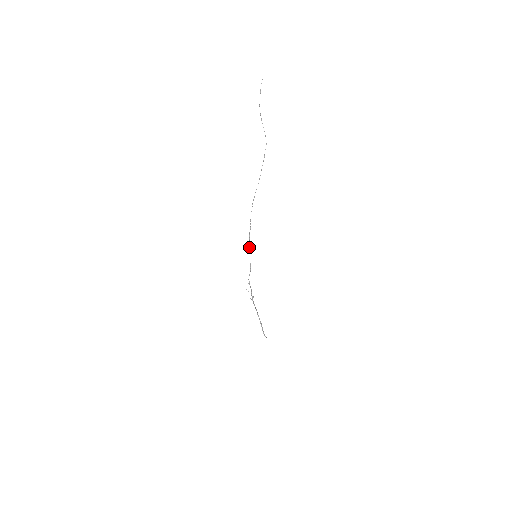
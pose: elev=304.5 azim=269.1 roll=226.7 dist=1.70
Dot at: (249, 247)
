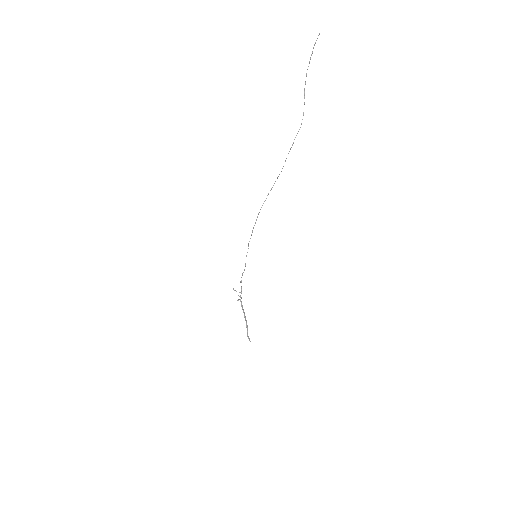
Dot at: (248, 244)
